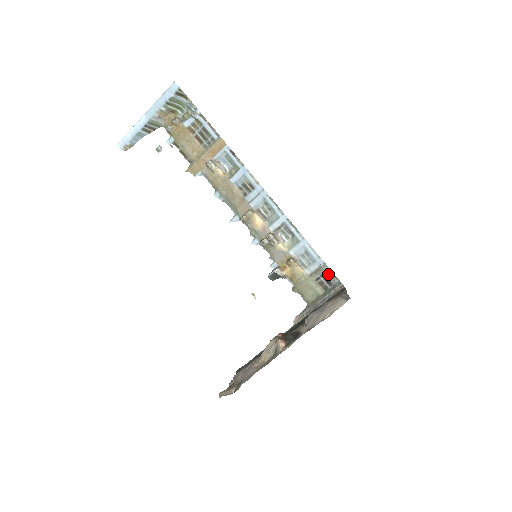
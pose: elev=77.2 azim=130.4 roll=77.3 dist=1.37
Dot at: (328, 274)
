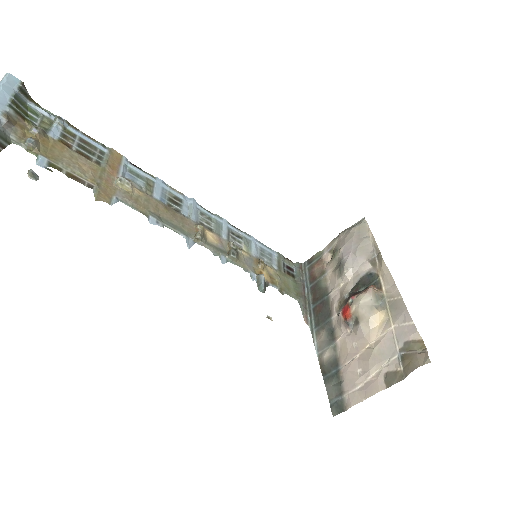
Dot at: (286, 261)
